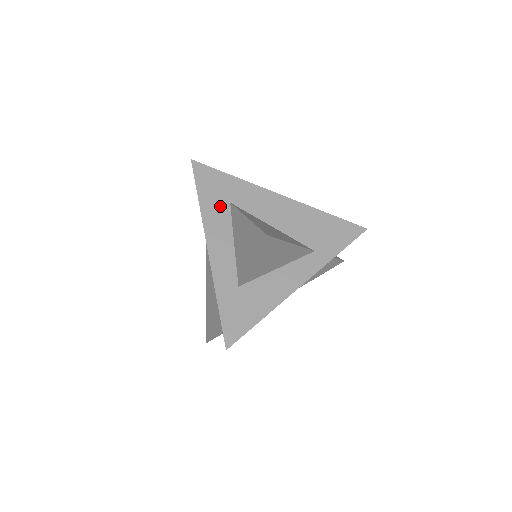
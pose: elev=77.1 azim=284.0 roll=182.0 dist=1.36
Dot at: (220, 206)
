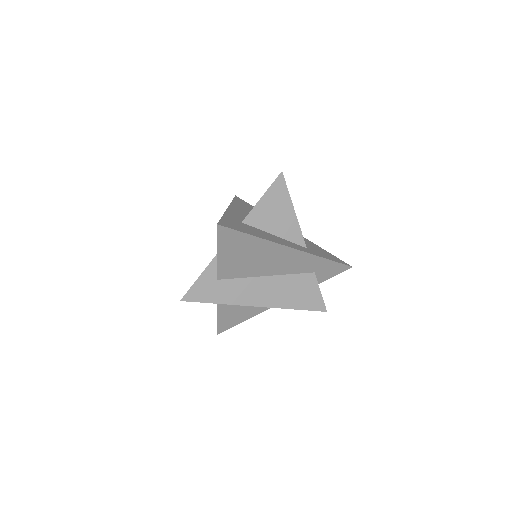
Dot at: (245, 208)
